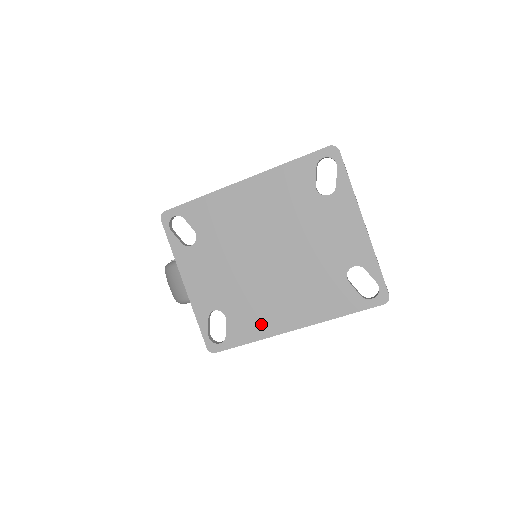
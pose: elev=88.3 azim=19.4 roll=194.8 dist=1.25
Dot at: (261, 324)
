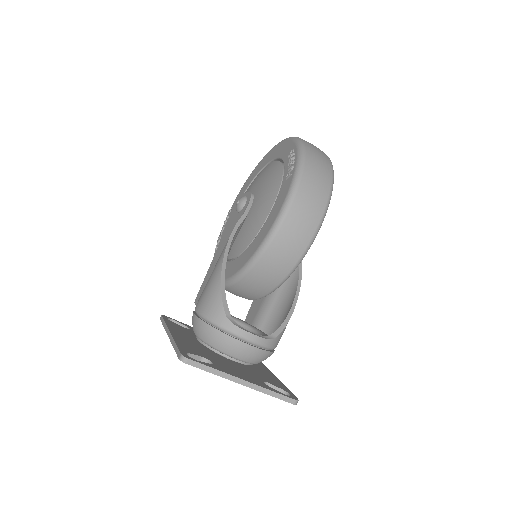
Dot at: occluded
